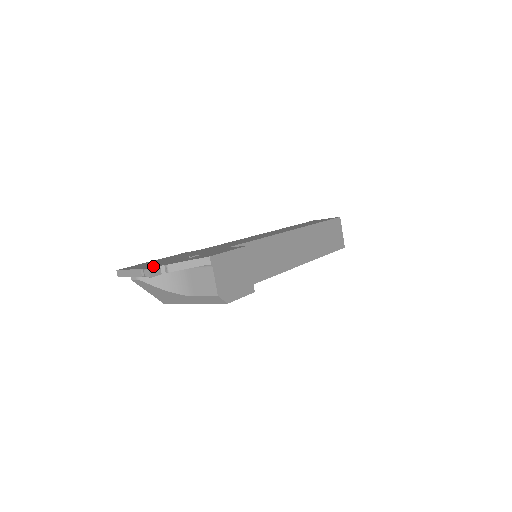
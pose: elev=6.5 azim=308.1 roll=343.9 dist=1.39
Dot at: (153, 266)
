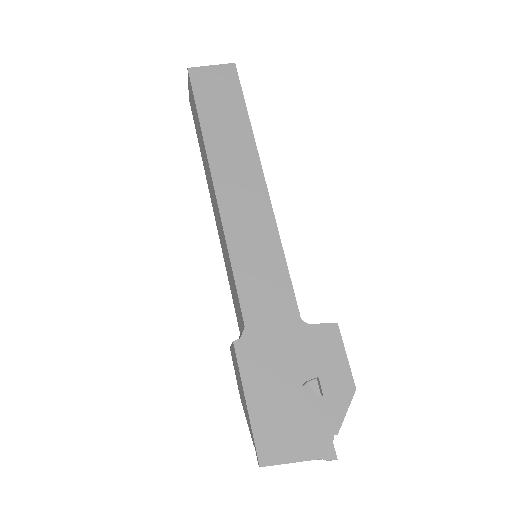
Dot at: (323, 446)
